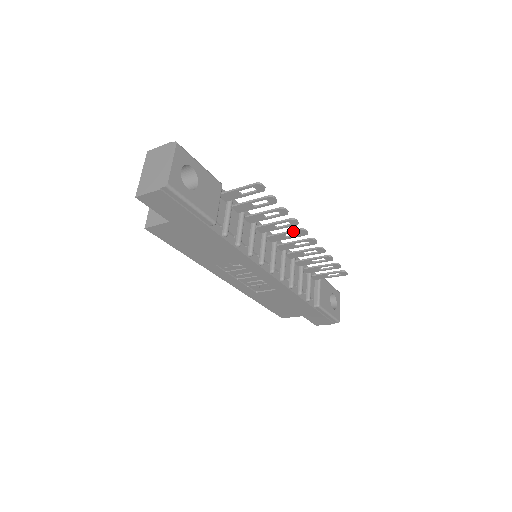
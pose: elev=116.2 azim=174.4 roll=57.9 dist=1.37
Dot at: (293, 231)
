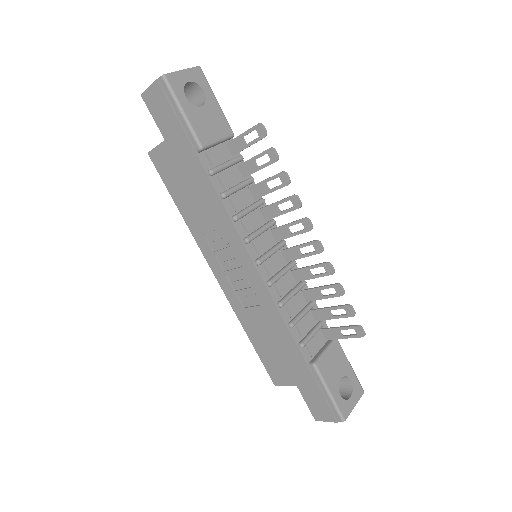
Dot at: (296, 220)
